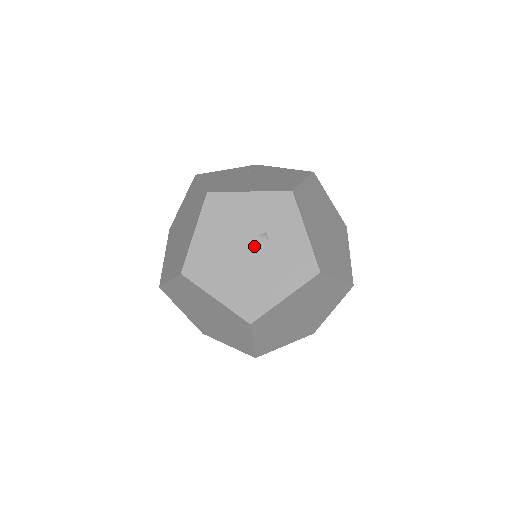
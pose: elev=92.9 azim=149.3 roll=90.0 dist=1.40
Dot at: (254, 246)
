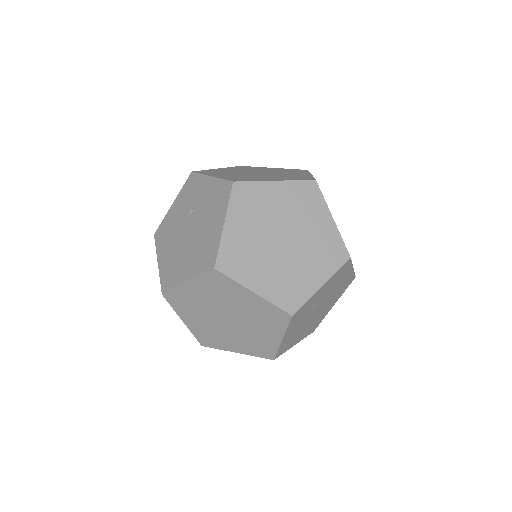
Dot at: (190, 224)
